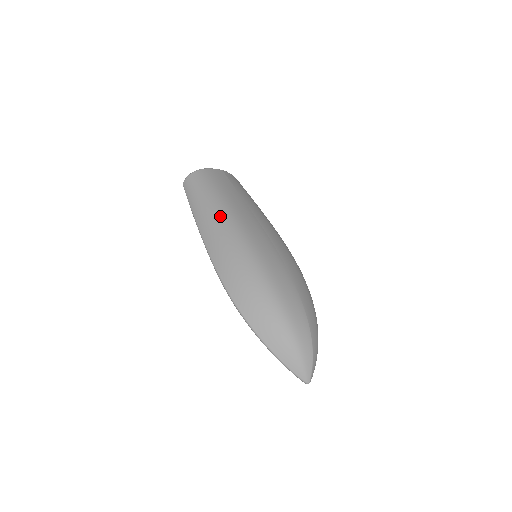
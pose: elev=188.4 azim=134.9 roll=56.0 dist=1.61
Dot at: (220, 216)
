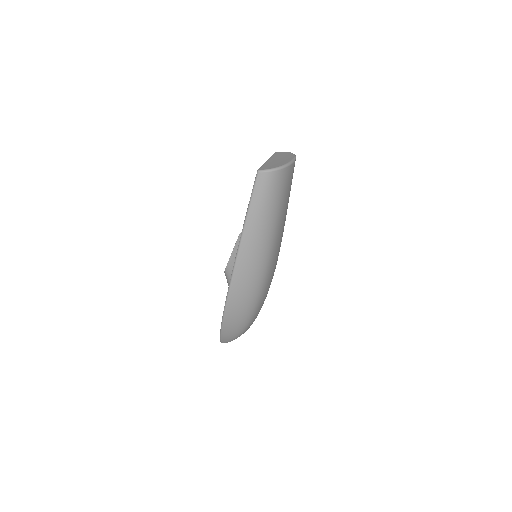
Dot at: (265, 243)
